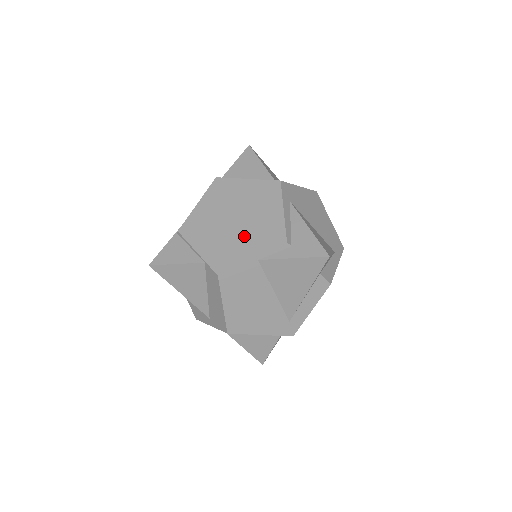
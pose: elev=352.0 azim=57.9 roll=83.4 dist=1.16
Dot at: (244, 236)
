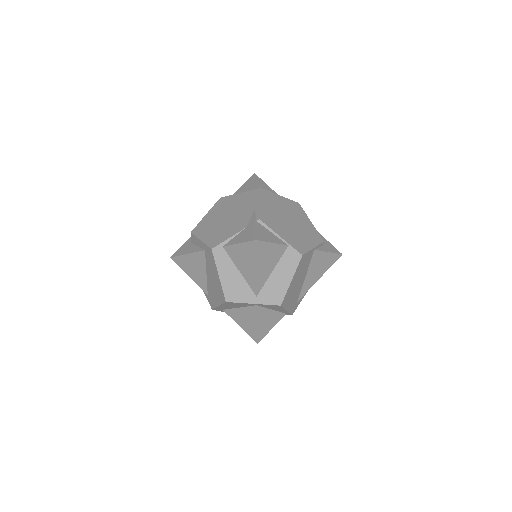
Dot at: (301, 233)
